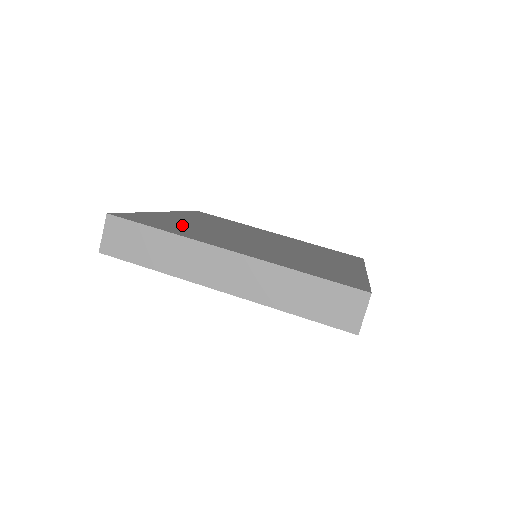
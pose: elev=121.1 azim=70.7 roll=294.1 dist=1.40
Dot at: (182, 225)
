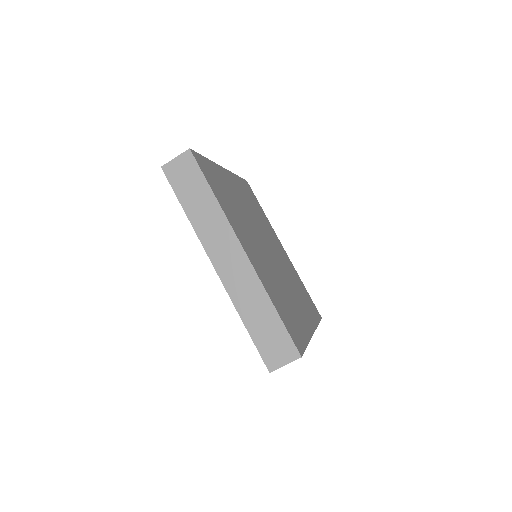
Dot at: (229, 196)
